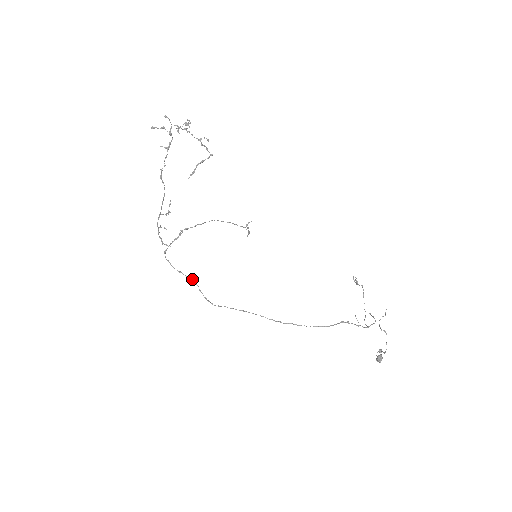
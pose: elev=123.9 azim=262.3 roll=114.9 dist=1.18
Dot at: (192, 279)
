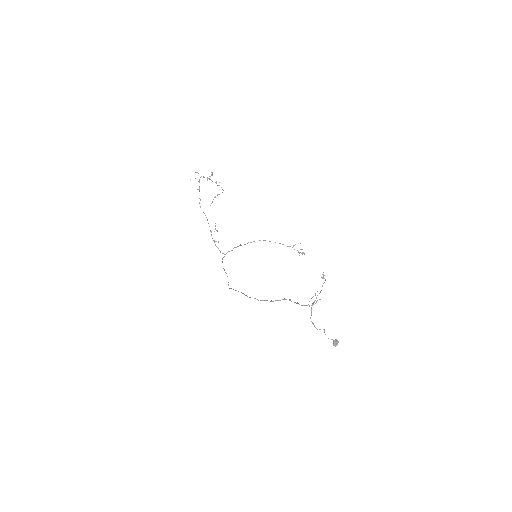
Dot at: (226, 273)
